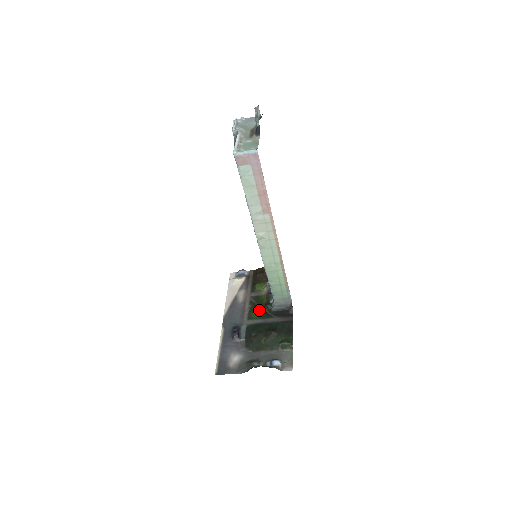
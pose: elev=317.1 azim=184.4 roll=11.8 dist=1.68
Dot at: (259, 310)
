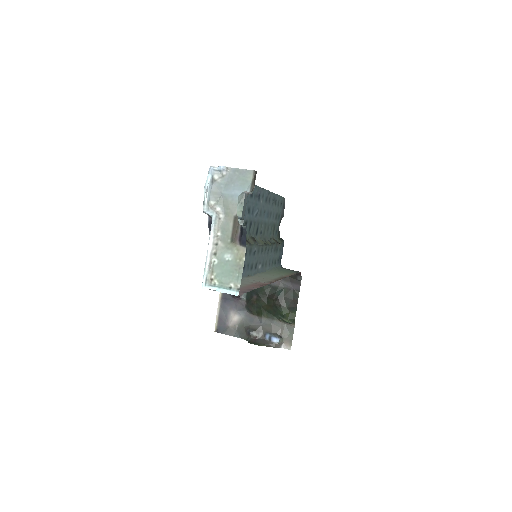
Dot at: occluded
